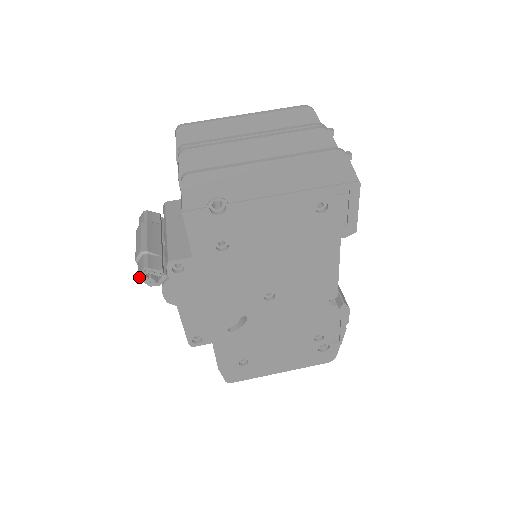
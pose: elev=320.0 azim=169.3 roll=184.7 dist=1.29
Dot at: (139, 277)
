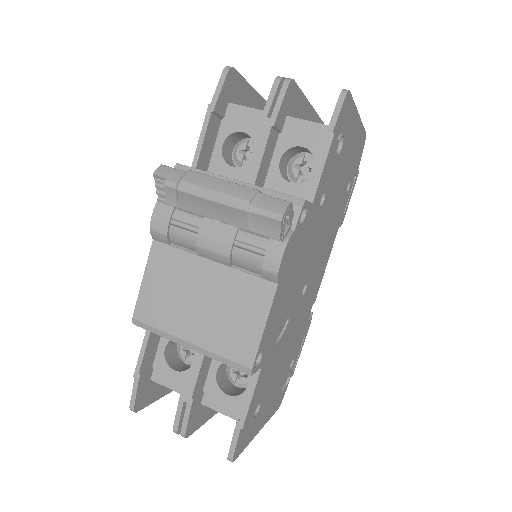
Dot at: (283, 216)
